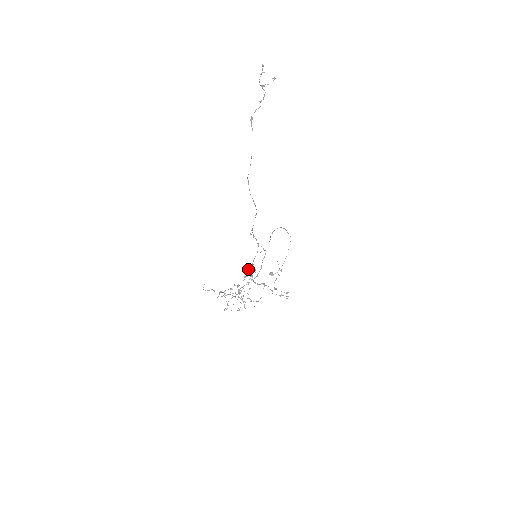
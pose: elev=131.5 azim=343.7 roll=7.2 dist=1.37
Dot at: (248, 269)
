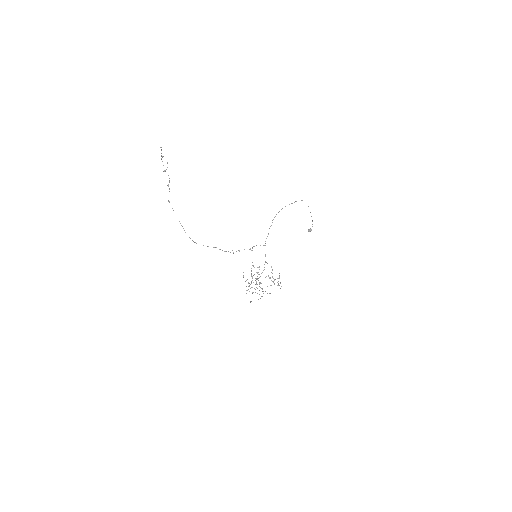
Dot at: (251, 271)
